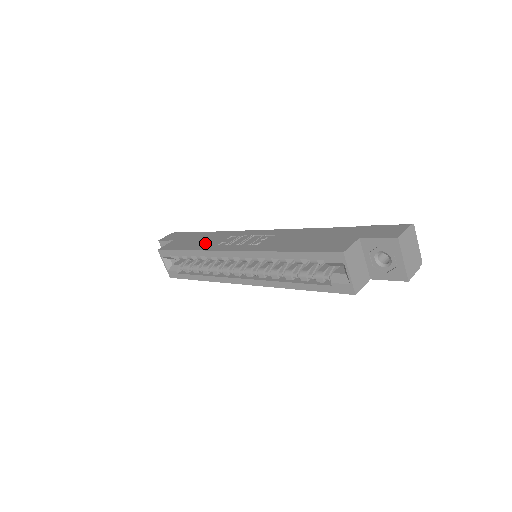
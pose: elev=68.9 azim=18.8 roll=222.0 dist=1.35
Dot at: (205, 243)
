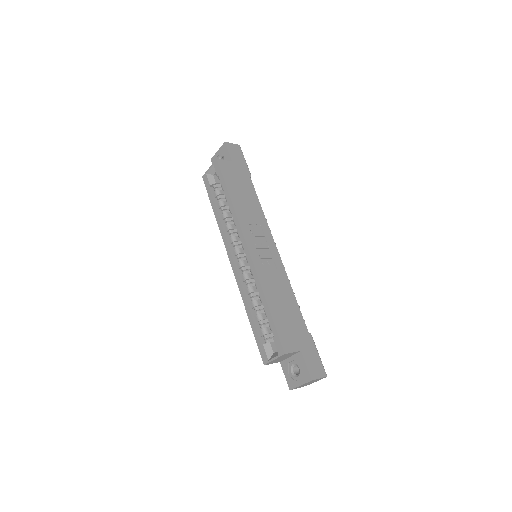
Dot at: (244, 207)
